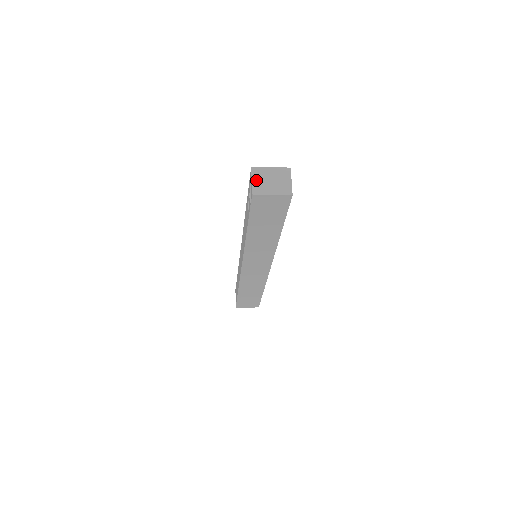
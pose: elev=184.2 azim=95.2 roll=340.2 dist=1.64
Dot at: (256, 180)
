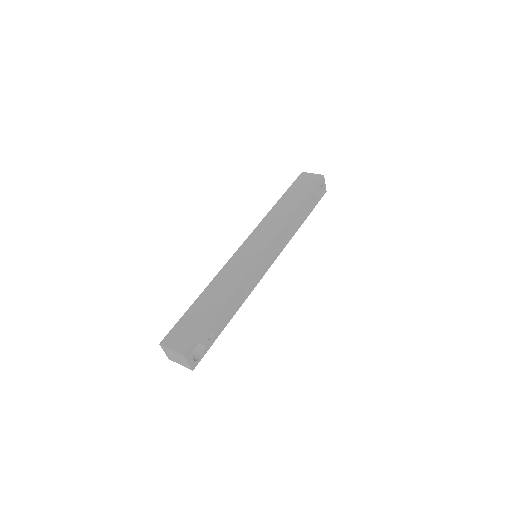
Dot at: (166, 353)
